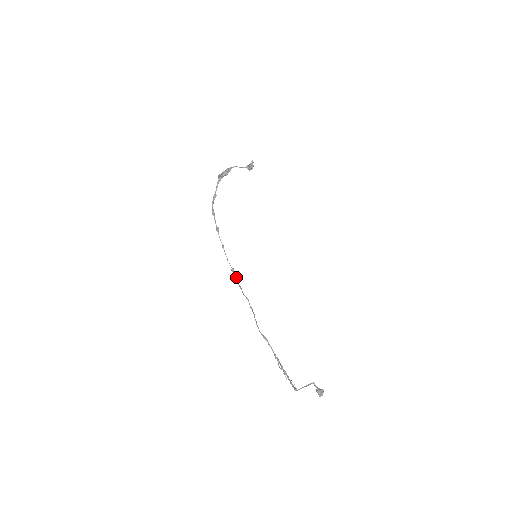
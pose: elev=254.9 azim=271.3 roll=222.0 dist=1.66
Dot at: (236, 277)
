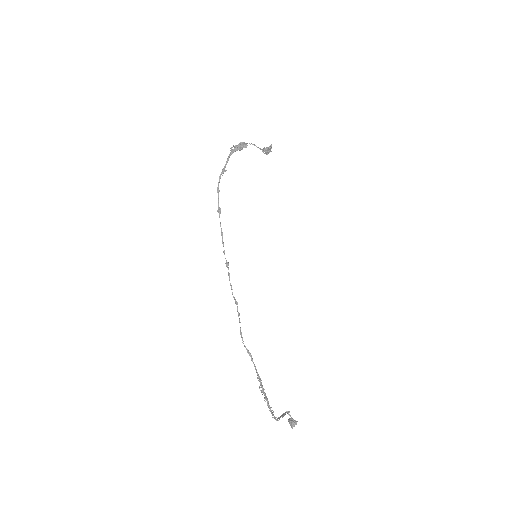
Dot at: occluded
